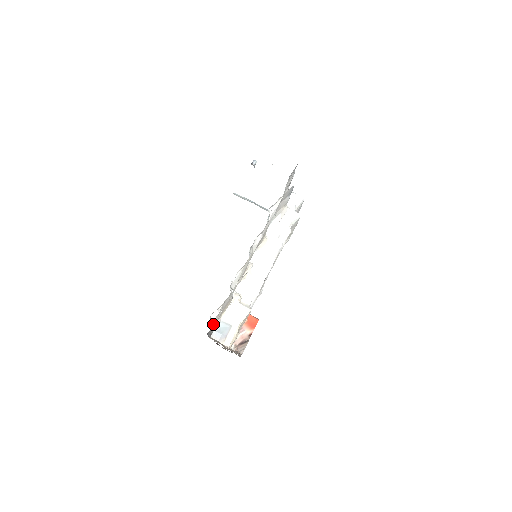
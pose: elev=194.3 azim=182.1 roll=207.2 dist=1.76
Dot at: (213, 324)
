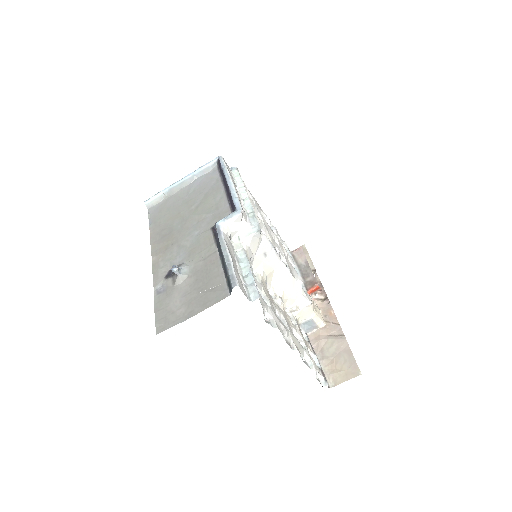
Dot at: (318, 368)
